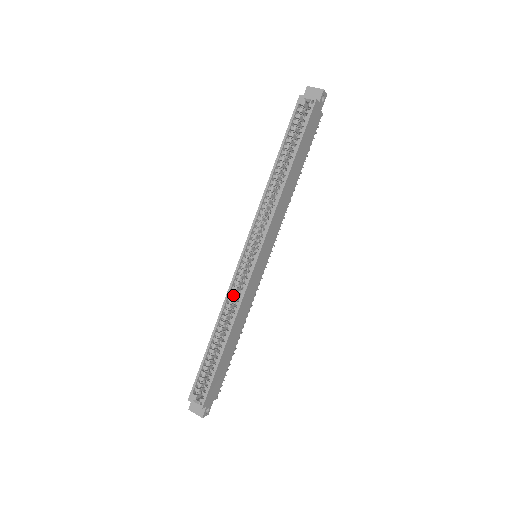
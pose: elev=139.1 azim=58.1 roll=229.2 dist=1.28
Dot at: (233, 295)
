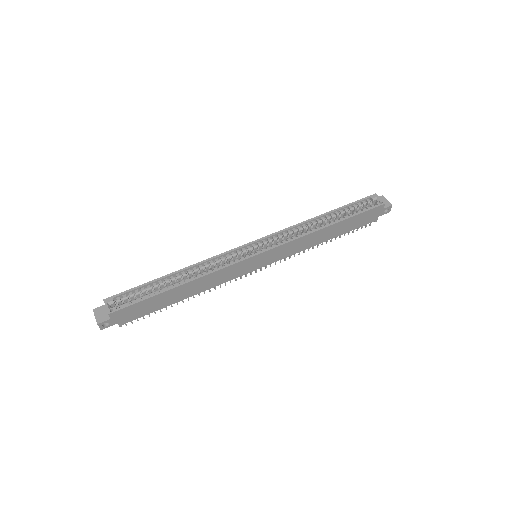
Dot at: (217, 261)
